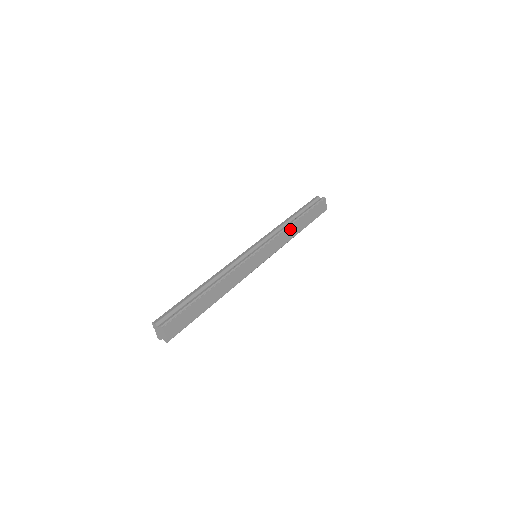
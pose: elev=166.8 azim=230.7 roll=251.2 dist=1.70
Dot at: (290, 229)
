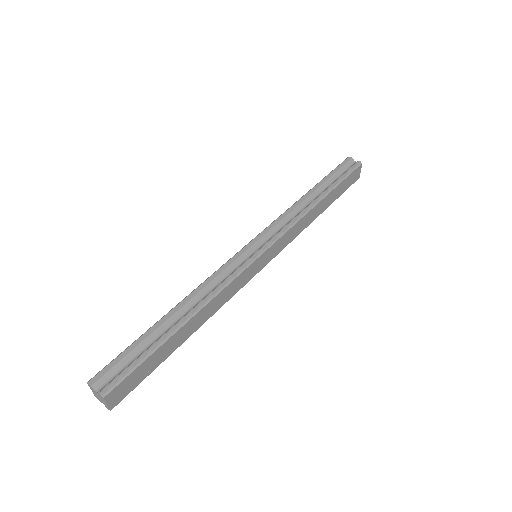
Dot at: (309, 214)
